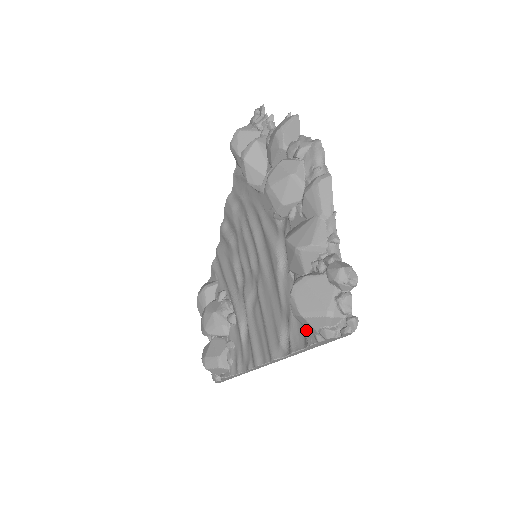
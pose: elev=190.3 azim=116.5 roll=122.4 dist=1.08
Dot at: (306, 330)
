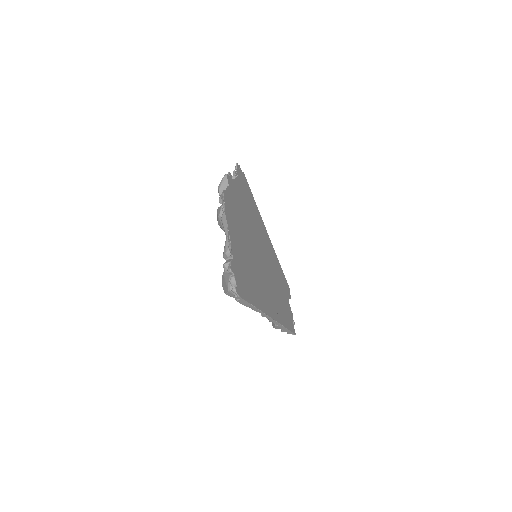
Dot at: occluded
